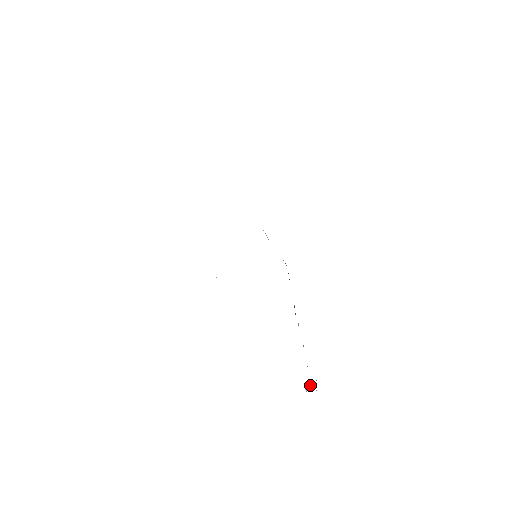
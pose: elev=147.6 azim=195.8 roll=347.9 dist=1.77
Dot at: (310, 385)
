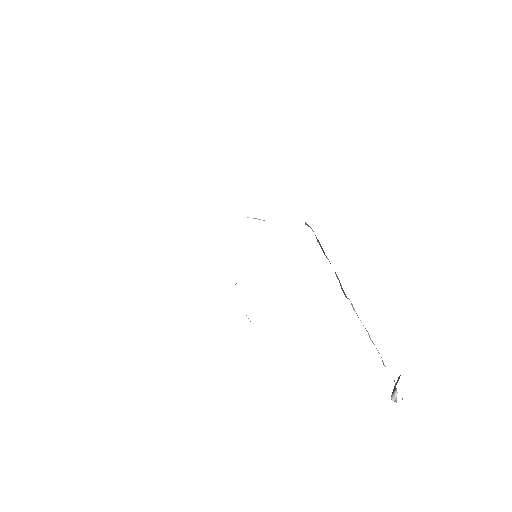
Dot at: (396, 390)
